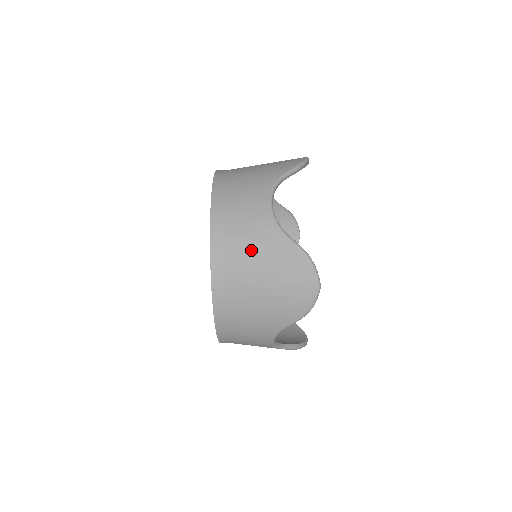
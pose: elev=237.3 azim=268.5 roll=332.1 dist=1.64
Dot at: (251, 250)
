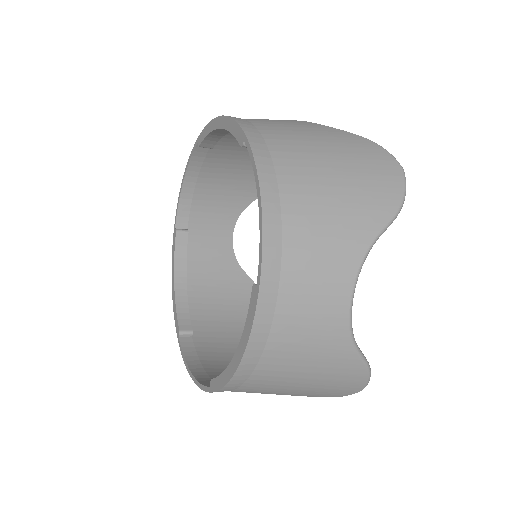
Dot at: (302, 361)
